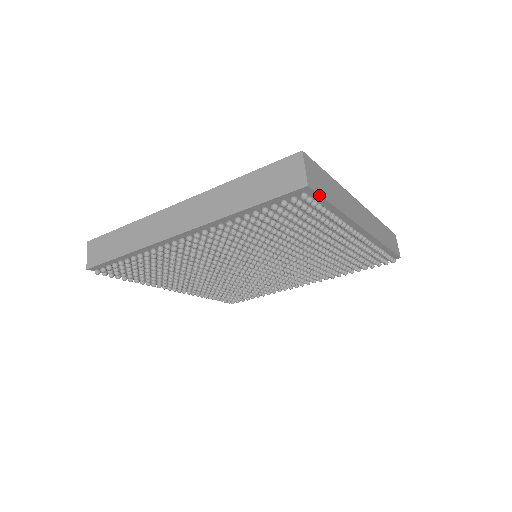
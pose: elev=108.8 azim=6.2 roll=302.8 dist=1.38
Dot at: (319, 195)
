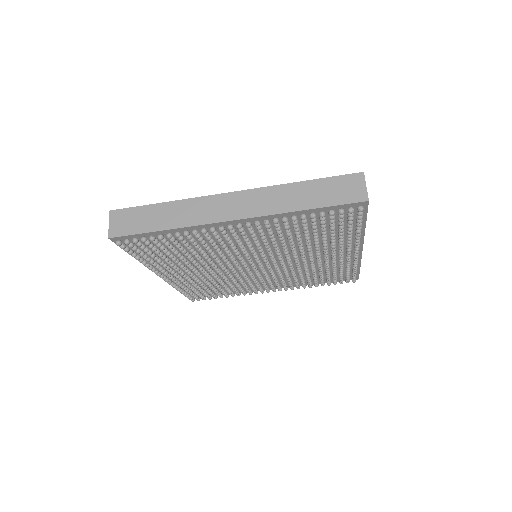
Dot at: (367, 211)
